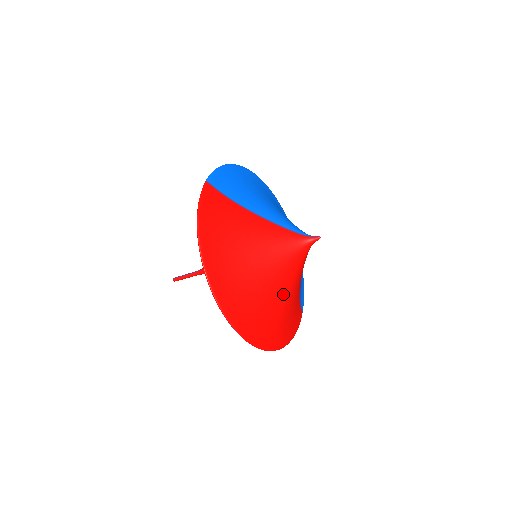
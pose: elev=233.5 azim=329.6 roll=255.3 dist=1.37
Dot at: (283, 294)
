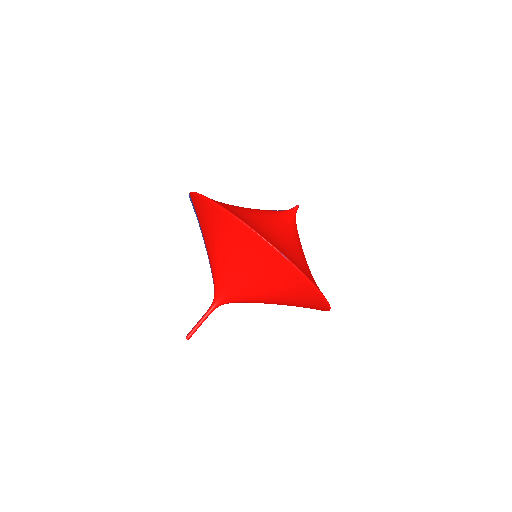
Dot at: (299, 251)
